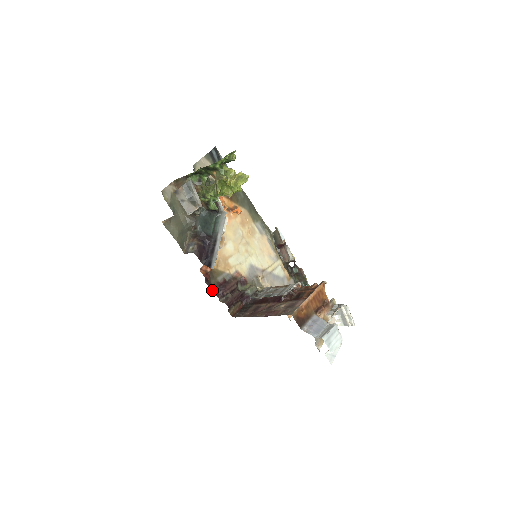
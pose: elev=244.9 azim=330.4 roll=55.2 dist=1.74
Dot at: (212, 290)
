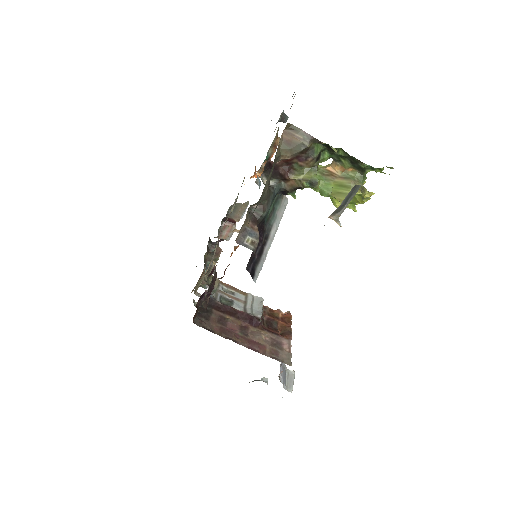
Dot at: (208, 290)
